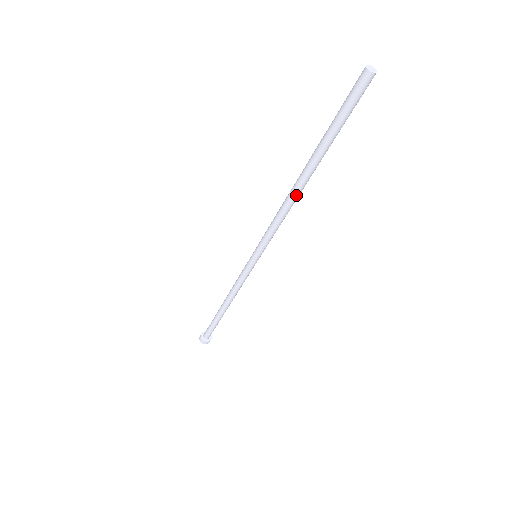
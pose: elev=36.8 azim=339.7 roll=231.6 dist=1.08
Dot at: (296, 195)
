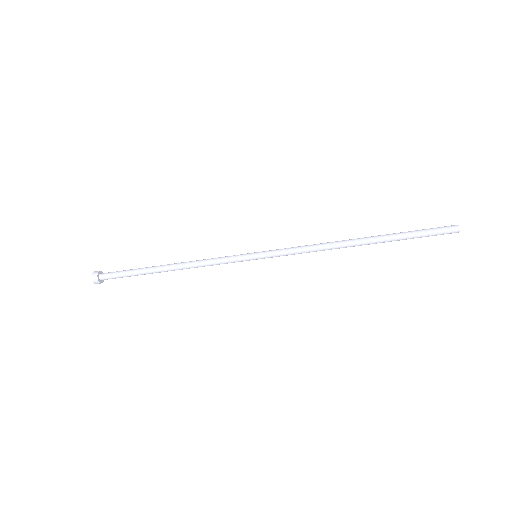
Dot at: (343, 245)
